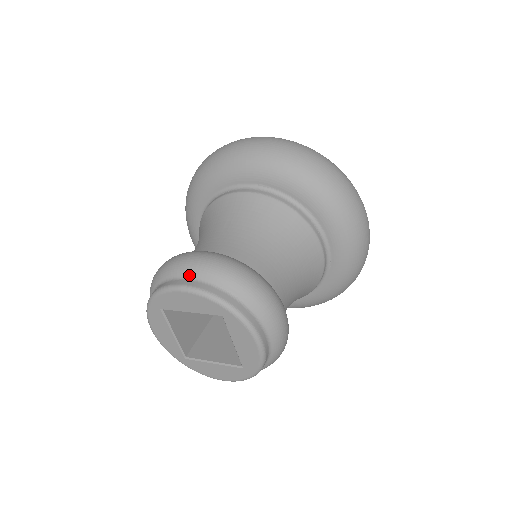
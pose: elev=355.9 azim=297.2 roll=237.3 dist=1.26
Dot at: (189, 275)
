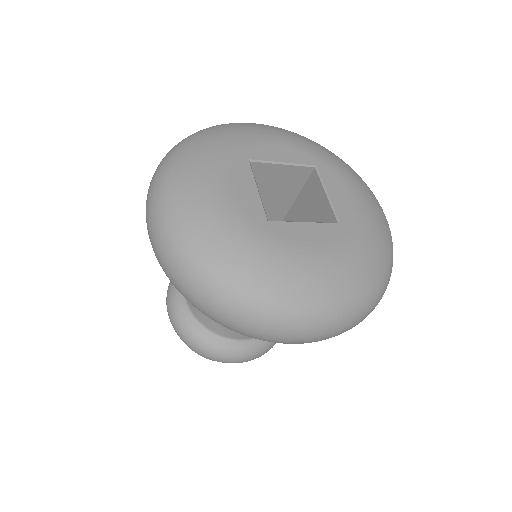
Dot at: occluded
